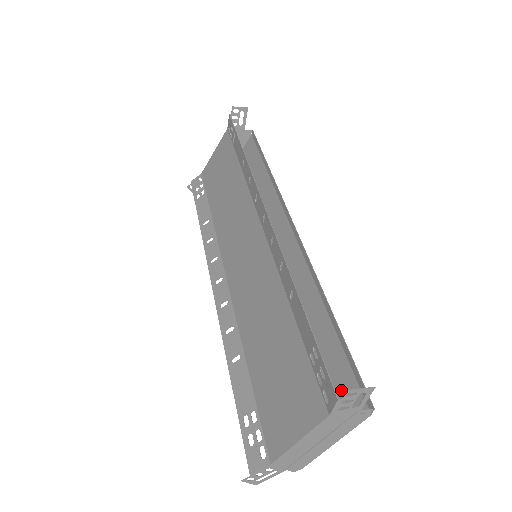
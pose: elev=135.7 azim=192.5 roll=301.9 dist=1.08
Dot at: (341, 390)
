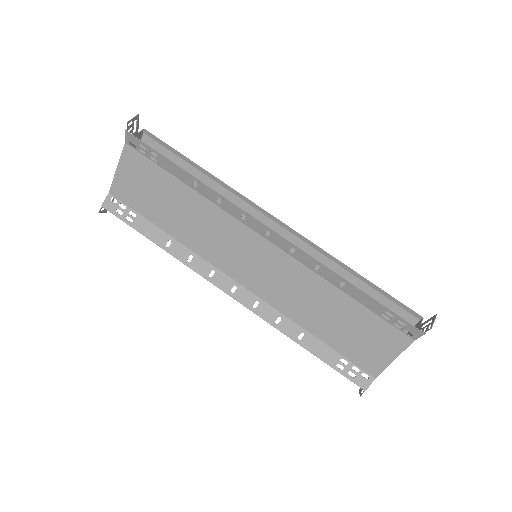
Dot at: occluded
